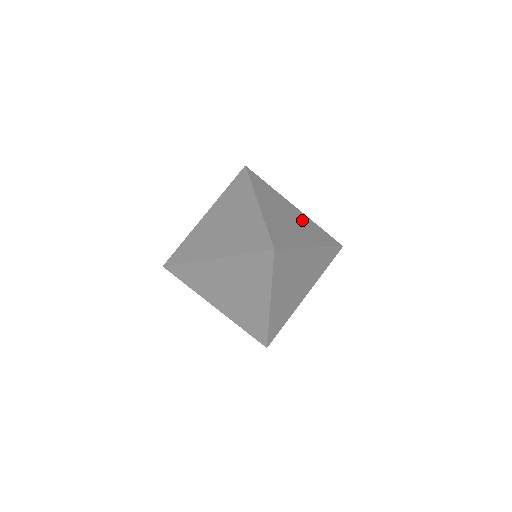
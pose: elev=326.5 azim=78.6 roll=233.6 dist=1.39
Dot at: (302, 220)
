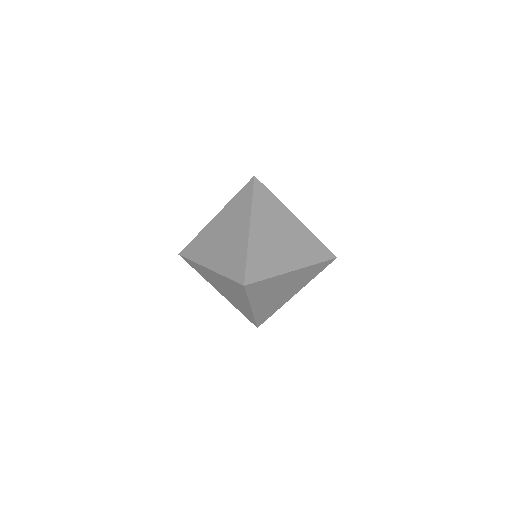
Dot at: occluded
